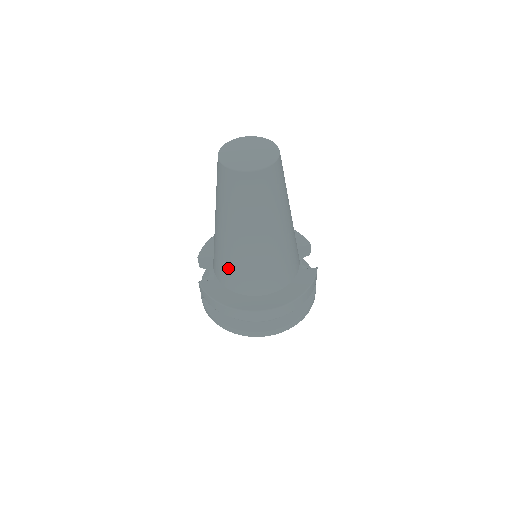
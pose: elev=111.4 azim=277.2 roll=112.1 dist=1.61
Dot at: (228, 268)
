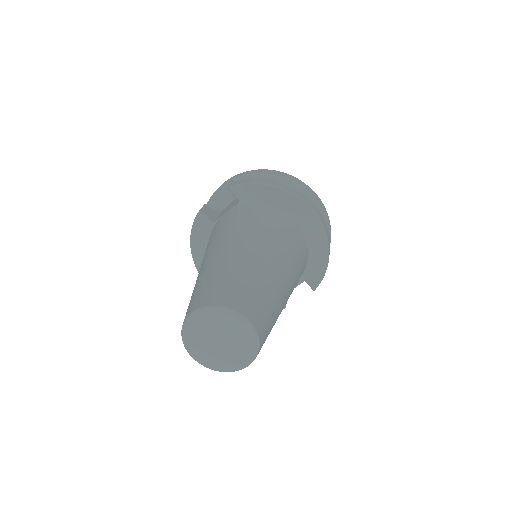
Dot at: occluded
